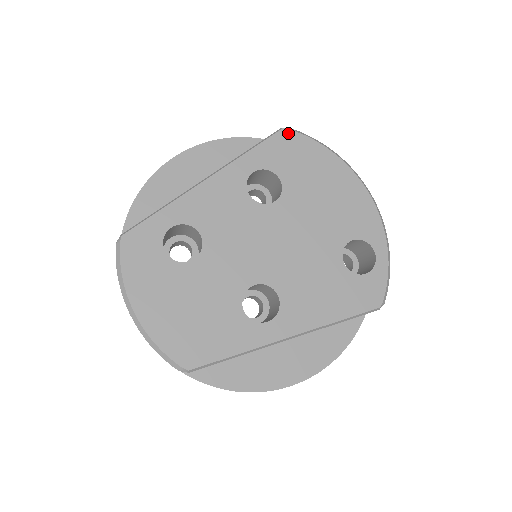
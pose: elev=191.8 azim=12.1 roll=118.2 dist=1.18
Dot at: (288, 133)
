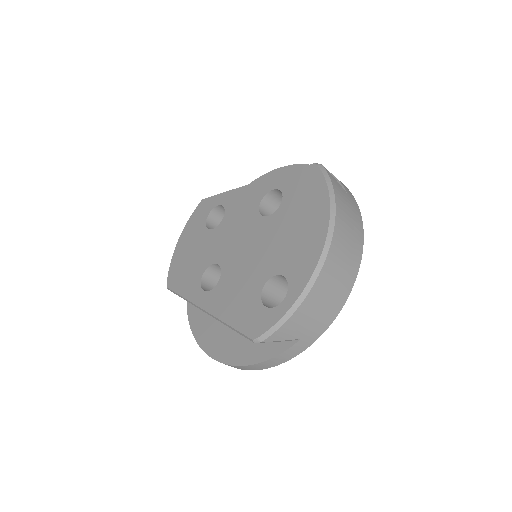
Dot at: (314, 168)
